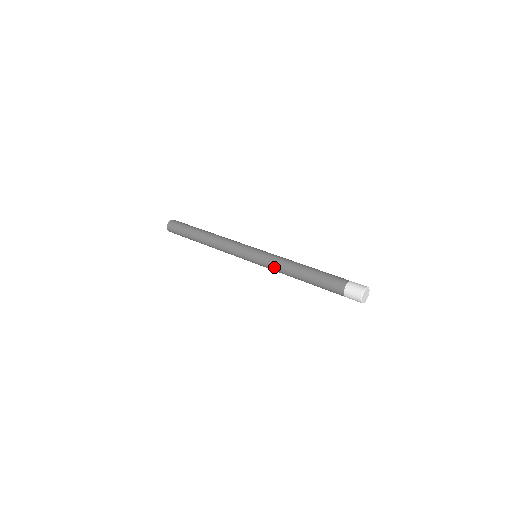
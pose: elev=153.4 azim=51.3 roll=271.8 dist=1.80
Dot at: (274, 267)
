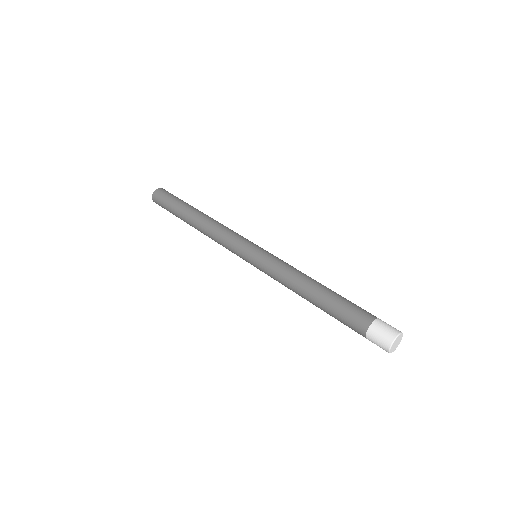
Dot at: occluded
